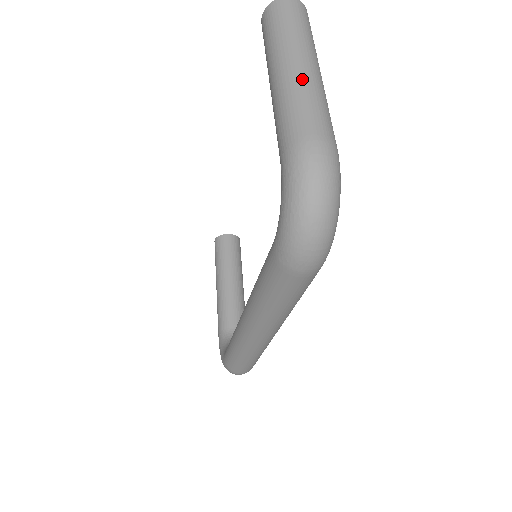
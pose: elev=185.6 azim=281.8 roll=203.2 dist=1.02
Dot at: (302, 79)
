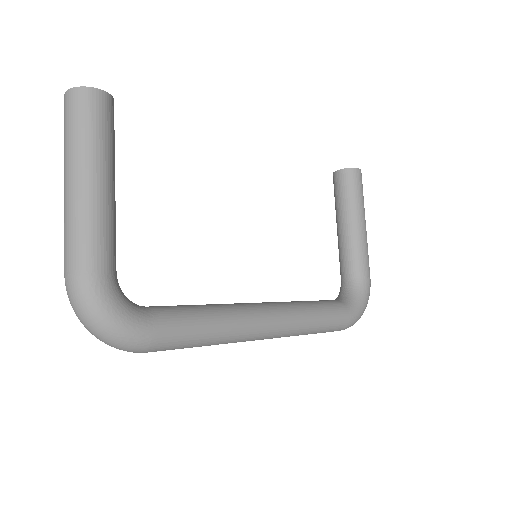
Dot at: (64, 207)
